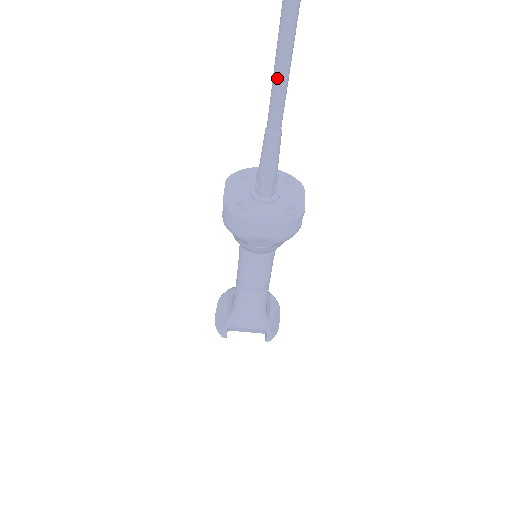
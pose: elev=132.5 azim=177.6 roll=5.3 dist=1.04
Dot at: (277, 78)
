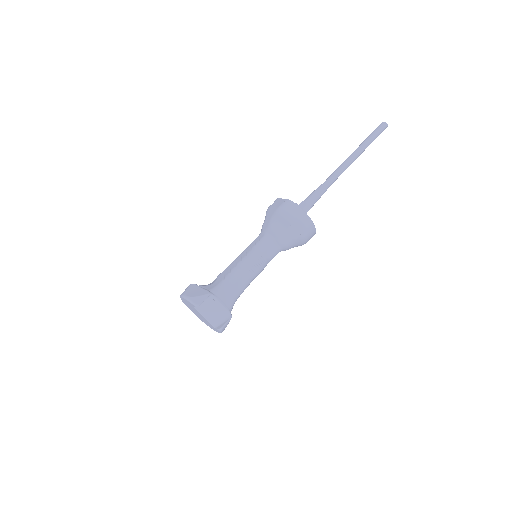
Dot at: (342, 168)
